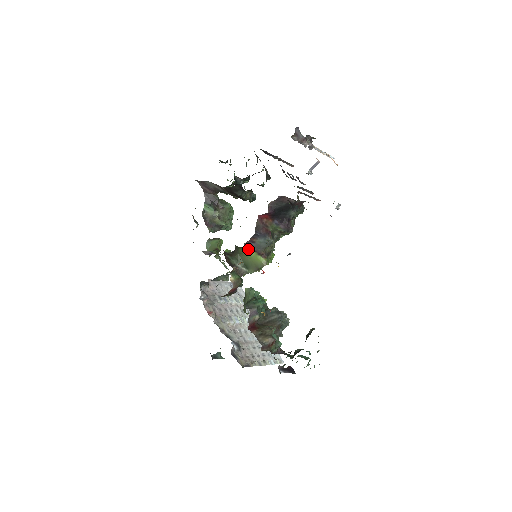
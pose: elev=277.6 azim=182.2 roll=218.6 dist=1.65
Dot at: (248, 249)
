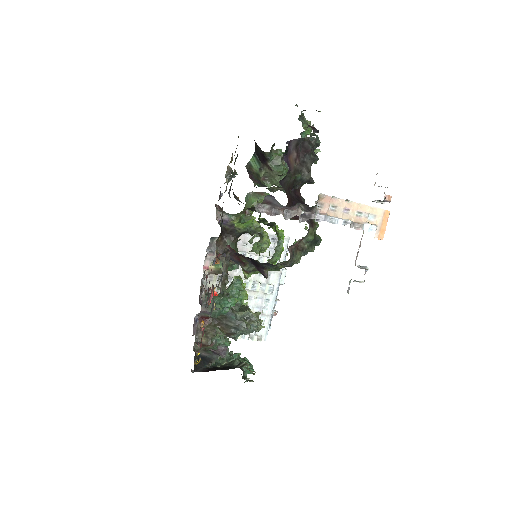
Dot at: occluded
